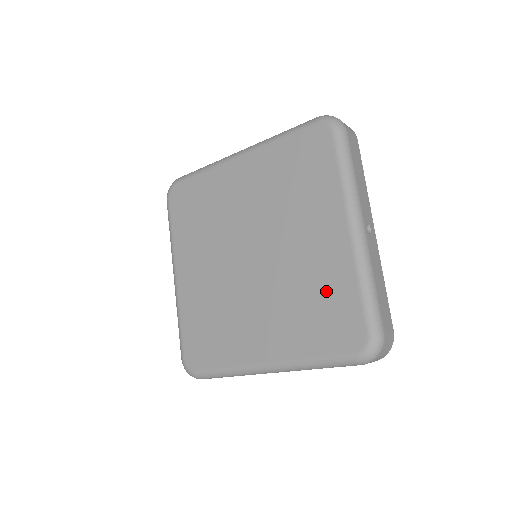
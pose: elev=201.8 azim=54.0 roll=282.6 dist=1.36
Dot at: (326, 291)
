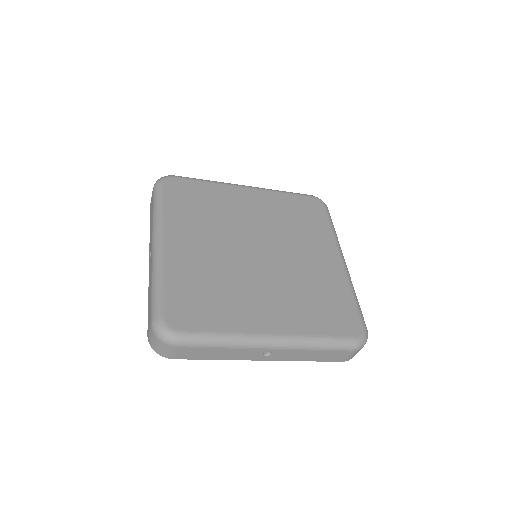
Dot at: (328, 292)
